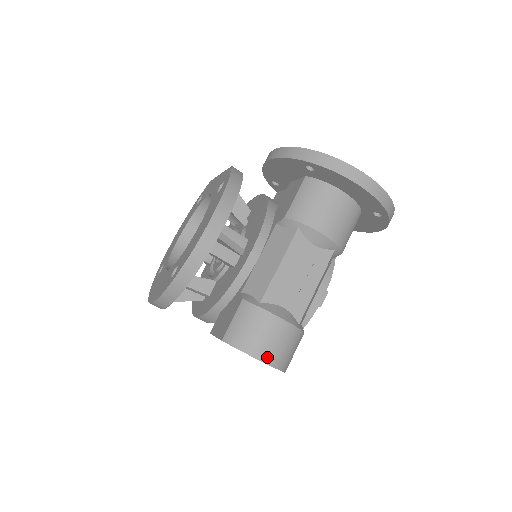
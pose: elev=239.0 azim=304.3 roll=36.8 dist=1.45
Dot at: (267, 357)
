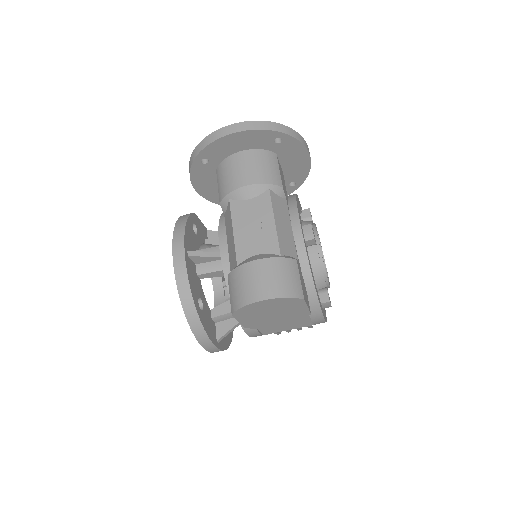
Dot at: (265, 294)
